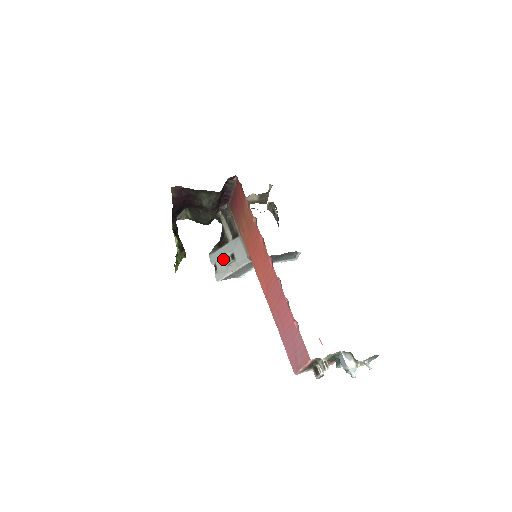
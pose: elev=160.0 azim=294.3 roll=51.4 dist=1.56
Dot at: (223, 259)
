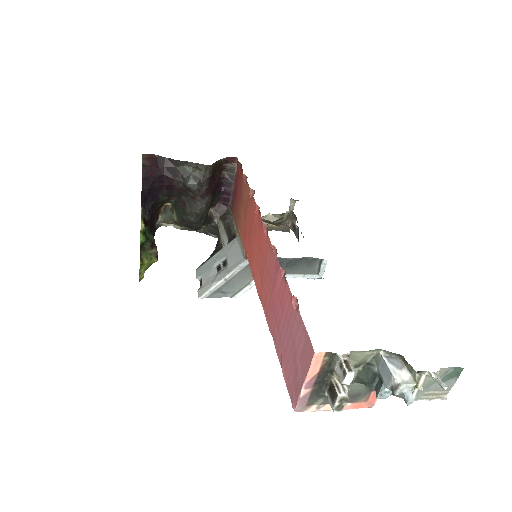
Dot at: (212, 269)
